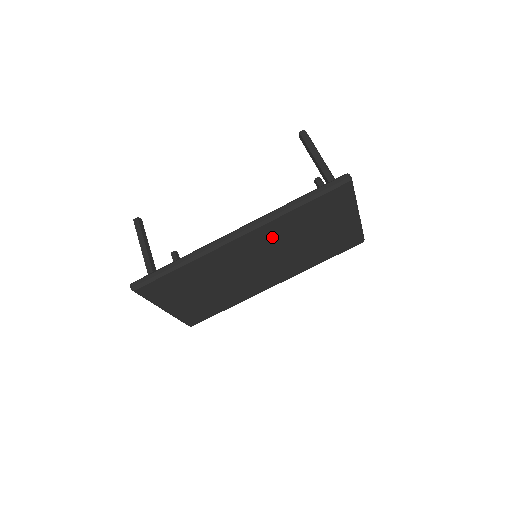
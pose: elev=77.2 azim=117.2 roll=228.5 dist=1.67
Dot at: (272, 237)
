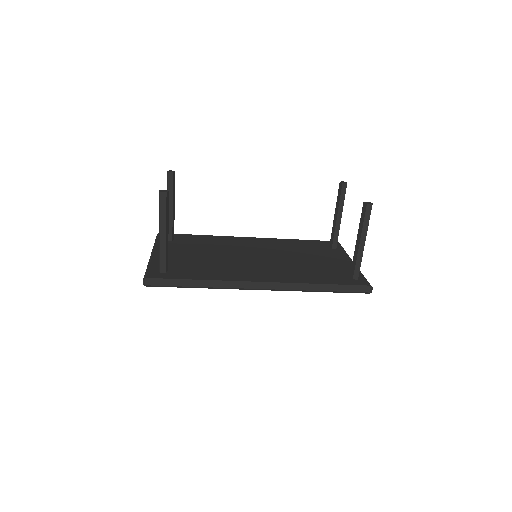
Dot at: occluded
